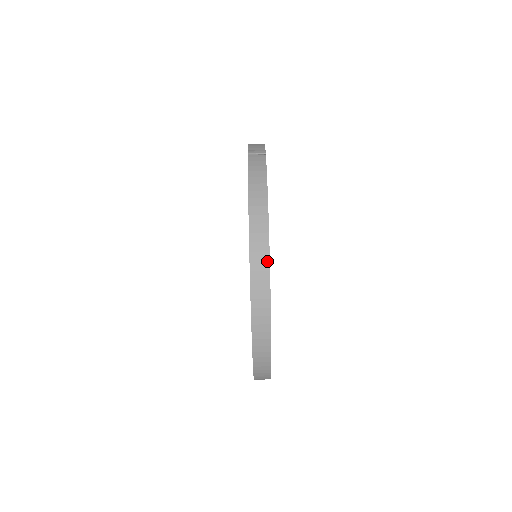
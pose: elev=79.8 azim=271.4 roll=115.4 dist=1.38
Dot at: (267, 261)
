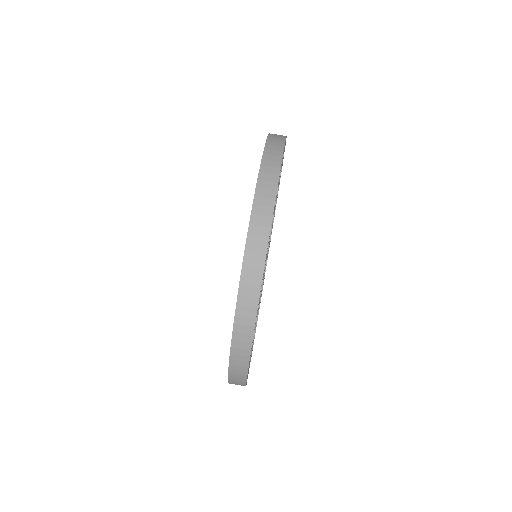
Dot at: (280, 156)
